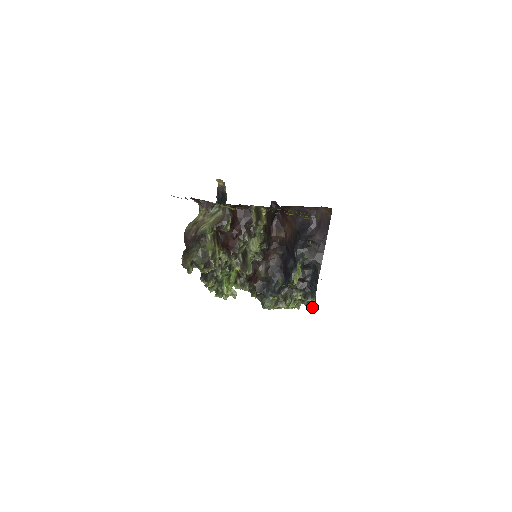
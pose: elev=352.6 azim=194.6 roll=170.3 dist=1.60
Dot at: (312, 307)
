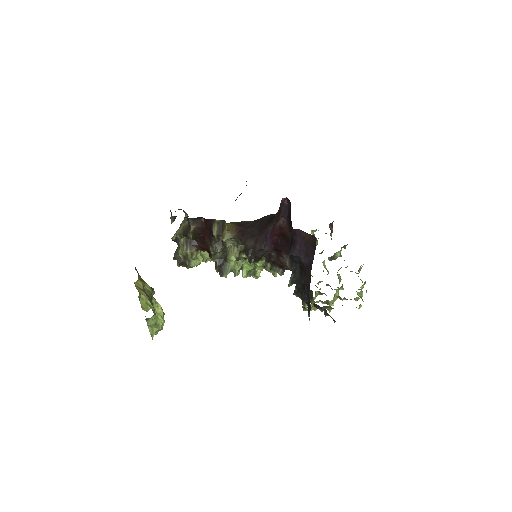
Dot at: (333, 319)
